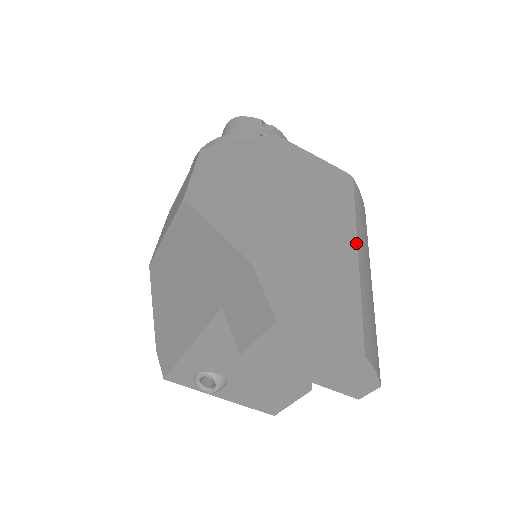
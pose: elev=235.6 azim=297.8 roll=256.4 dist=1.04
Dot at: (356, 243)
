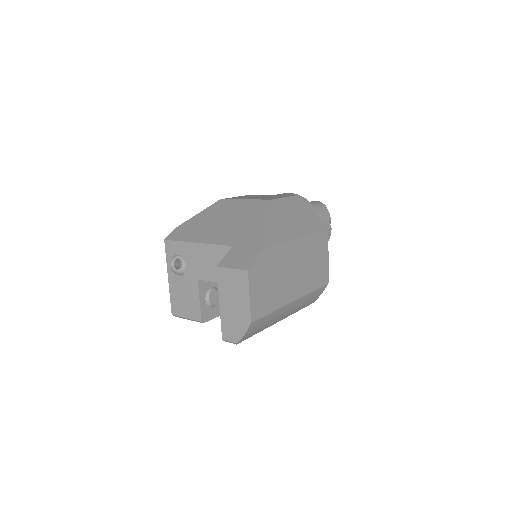
Dot at: (297, 299)
